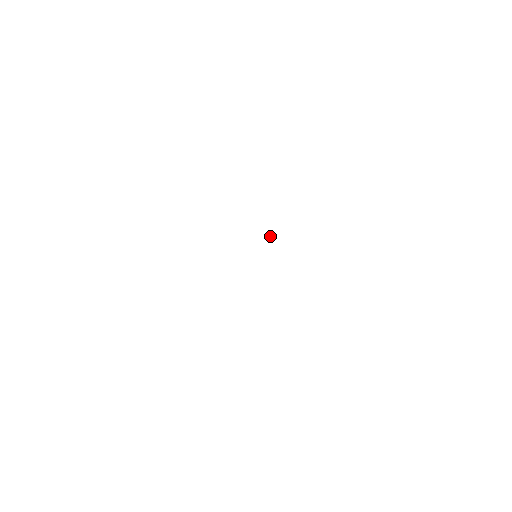
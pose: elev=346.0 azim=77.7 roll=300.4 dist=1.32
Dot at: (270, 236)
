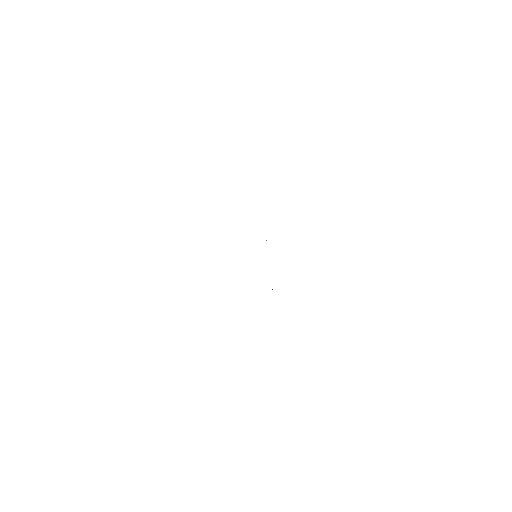
Dot at: (266, 240)
